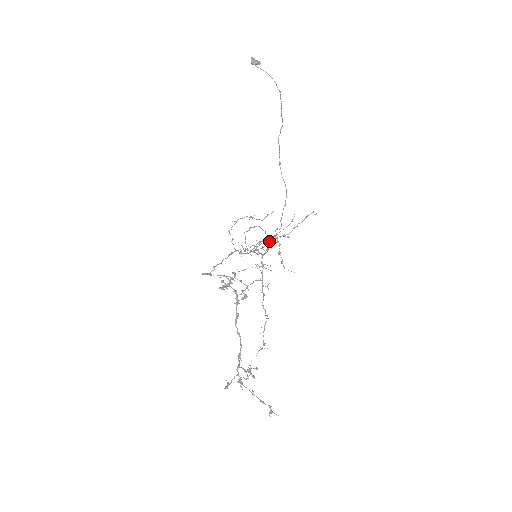
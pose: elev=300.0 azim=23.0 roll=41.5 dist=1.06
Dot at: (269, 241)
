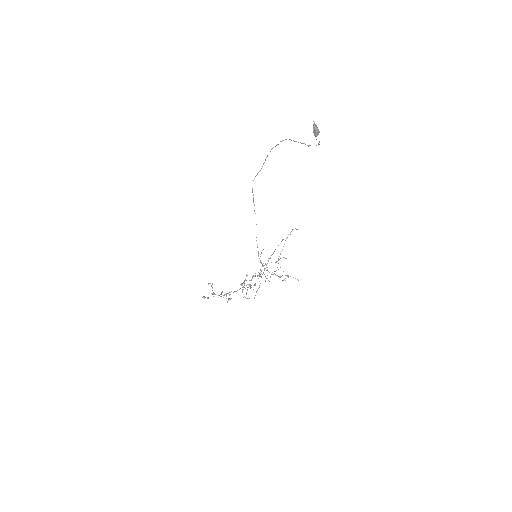
Dot at: occluded
